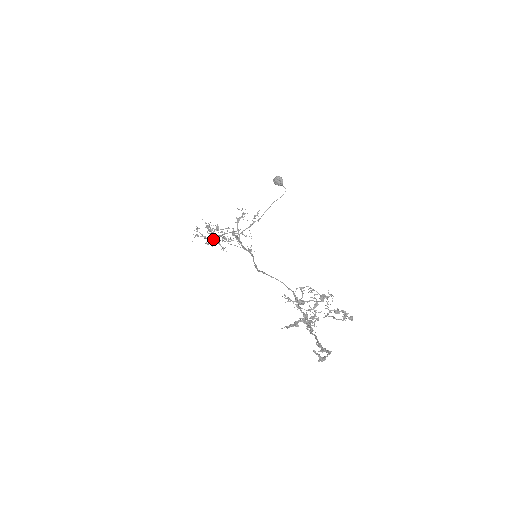
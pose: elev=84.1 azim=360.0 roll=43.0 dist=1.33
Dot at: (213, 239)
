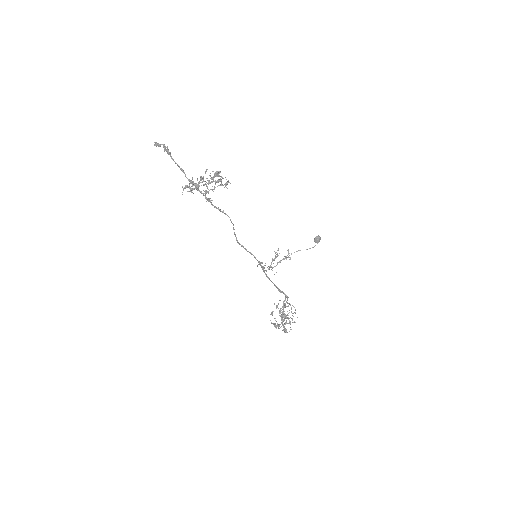
Dot at: occluded
